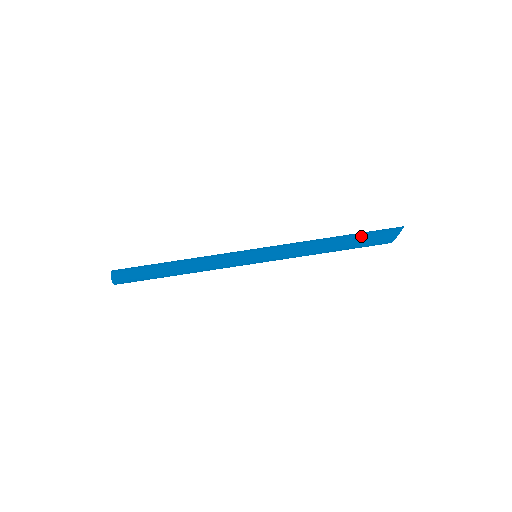
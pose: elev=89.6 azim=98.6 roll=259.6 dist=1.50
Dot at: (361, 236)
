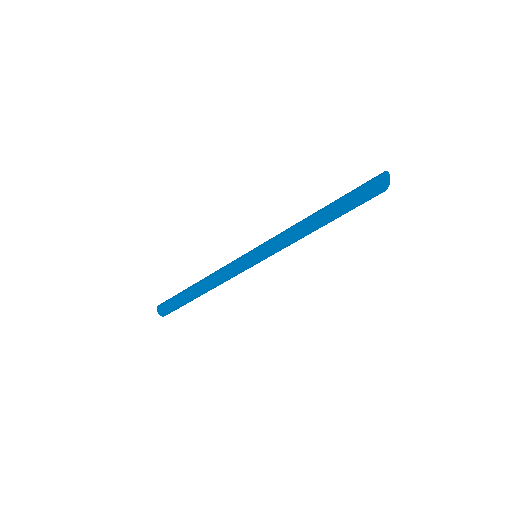
Dot at: (347, 210)
